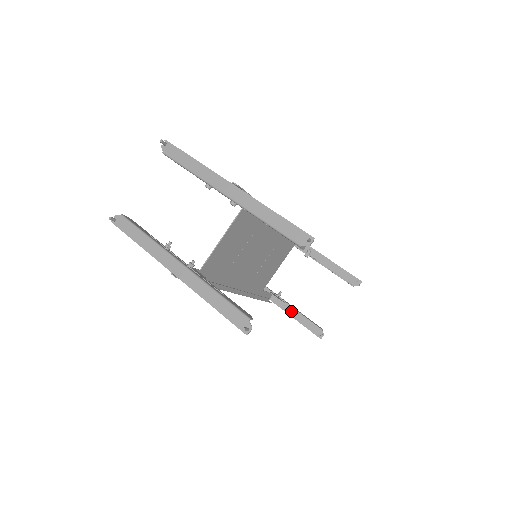
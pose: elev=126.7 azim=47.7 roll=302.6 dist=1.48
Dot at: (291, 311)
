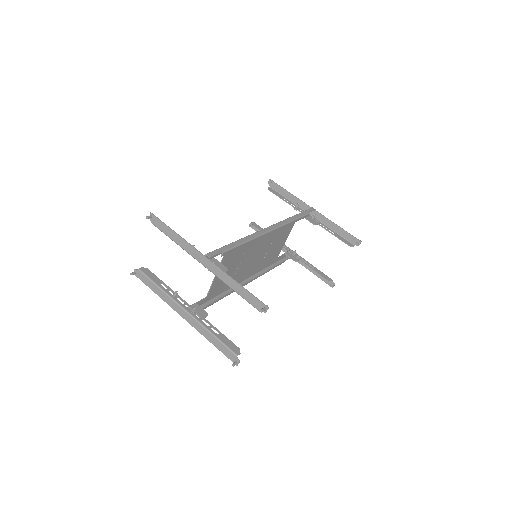
Dot at: (306, 265)
